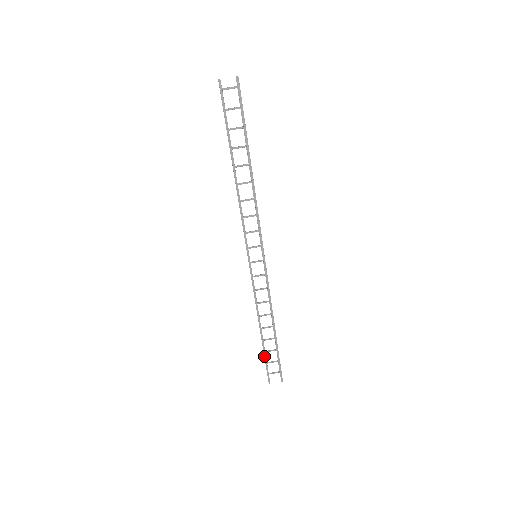
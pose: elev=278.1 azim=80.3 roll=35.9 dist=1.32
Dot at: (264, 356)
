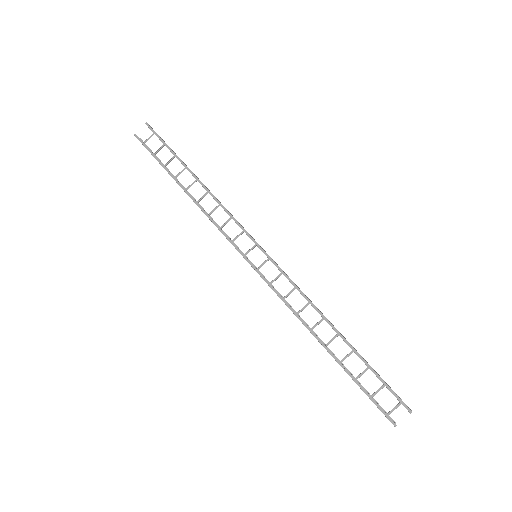
Dot at: (353, 380)
